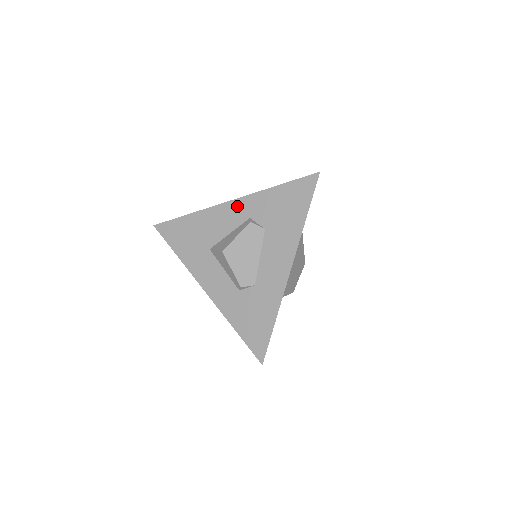
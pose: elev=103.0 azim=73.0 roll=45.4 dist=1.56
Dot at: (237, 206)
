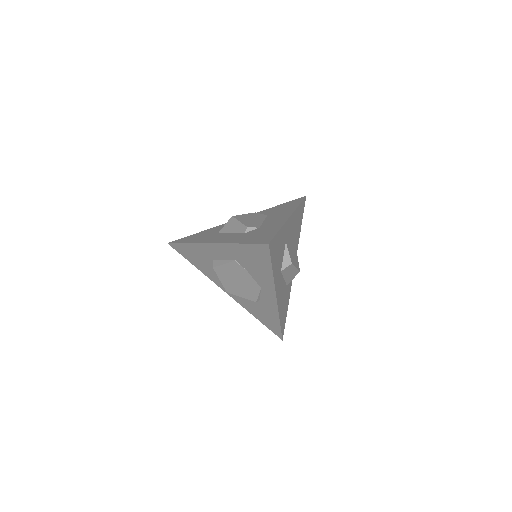
Dot at: occluded
